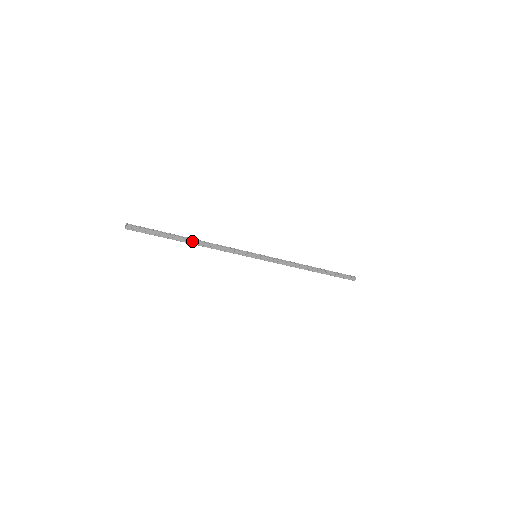
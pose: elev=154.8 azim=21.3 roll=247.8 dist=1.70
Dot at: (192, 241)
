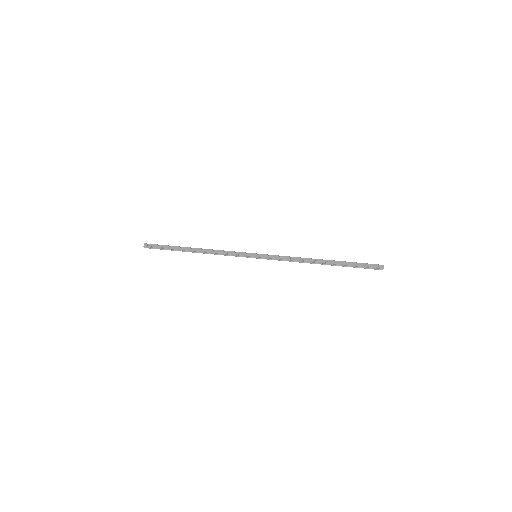
Dot at: (195, 249)
